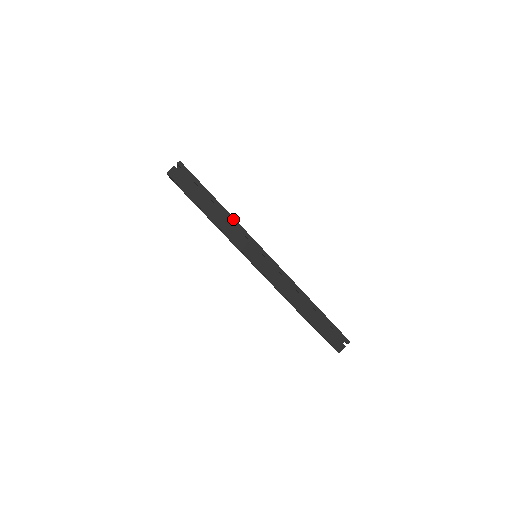
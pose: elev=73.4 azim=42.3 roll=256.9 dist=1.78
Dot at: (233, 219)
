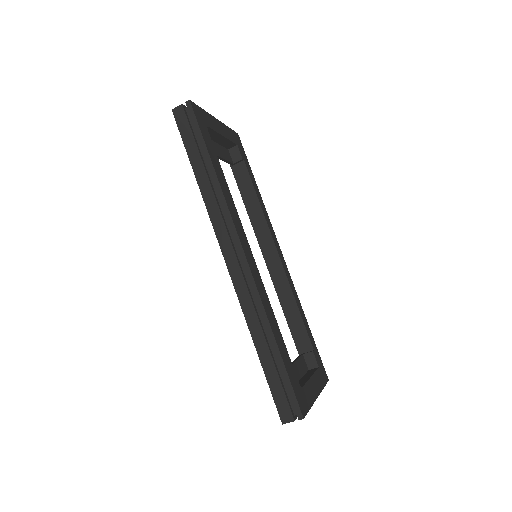
Dot at: (219, 188)
